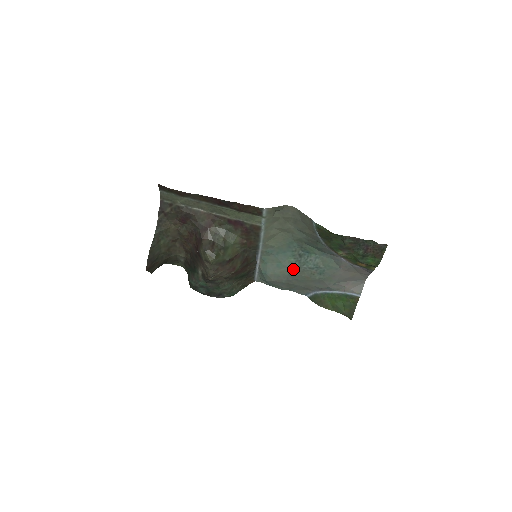
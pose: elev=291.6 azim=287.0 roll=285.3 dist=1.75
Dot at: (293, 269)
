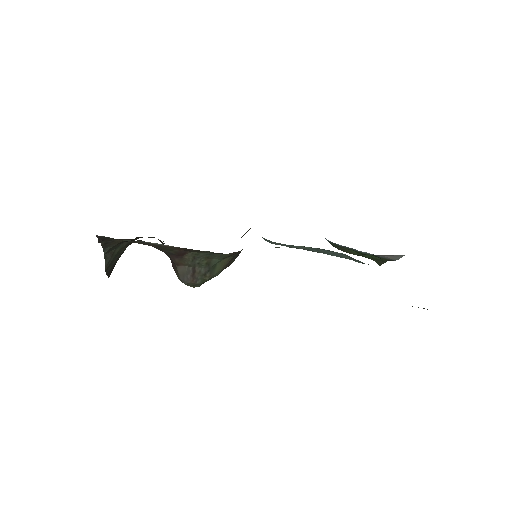
Dot at: (308, 250)
